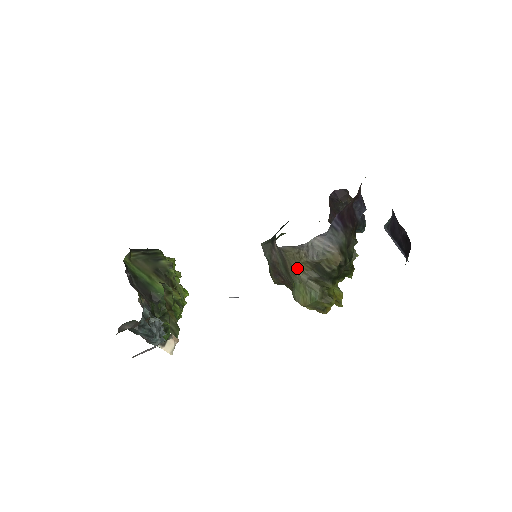
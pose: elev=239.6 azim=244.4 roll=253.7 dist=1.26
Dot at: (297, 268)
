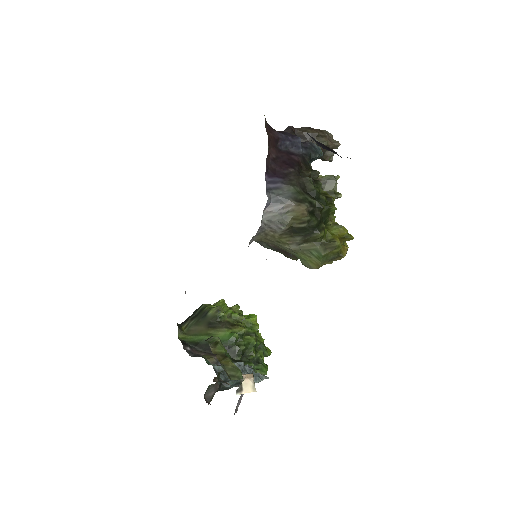
Dot at: (281, 245)
